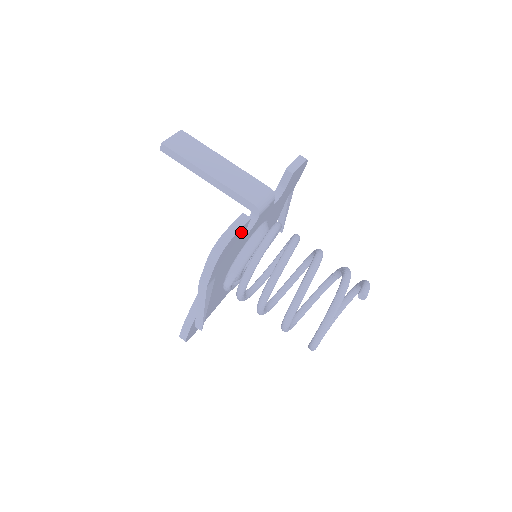
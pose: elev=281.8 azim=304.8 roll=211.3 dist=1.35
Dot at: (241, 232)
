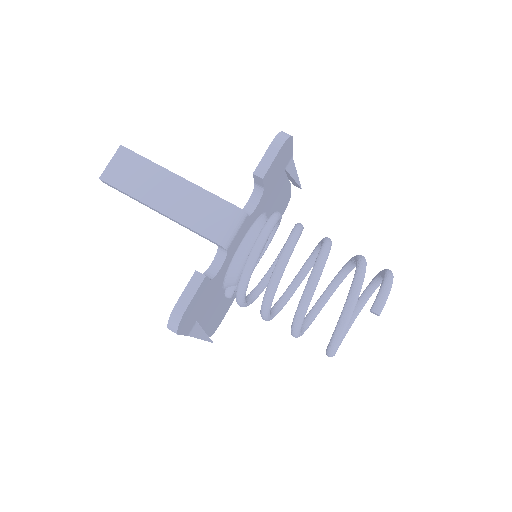
Dot at: (200, 291)
